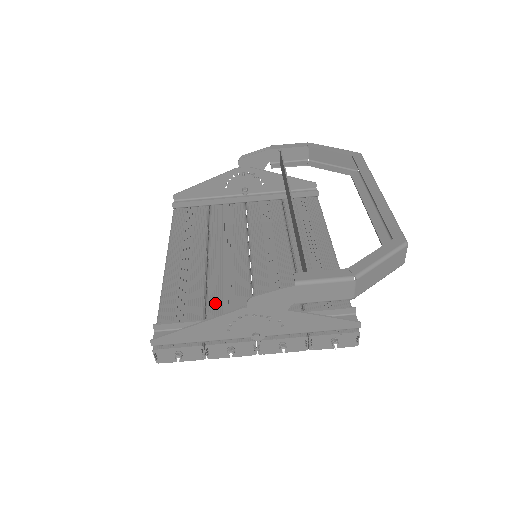
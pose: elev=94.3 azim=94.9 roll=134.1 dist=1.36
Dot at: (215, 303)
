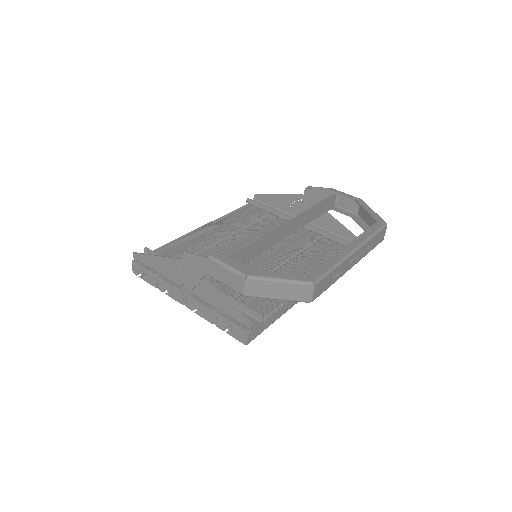
Dot at: occluded
